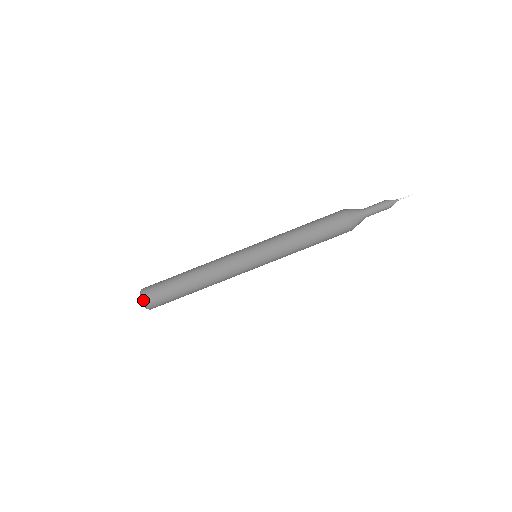
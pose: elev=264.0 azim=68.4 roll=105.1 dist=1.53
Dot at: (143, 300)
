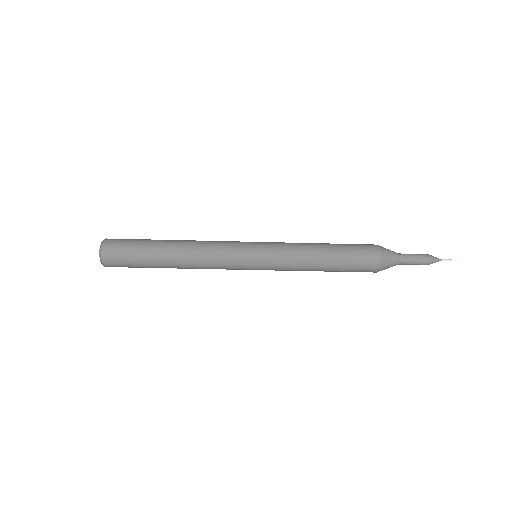
Dot at: (104, 265)
